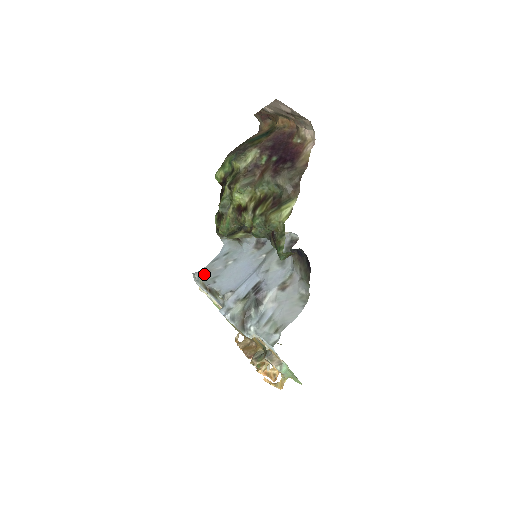
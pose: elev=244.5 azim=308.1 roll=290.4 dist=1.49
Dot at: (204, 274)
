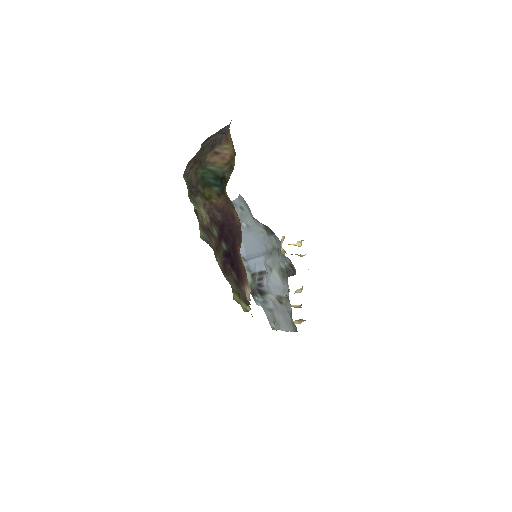
Dot at: occluded
